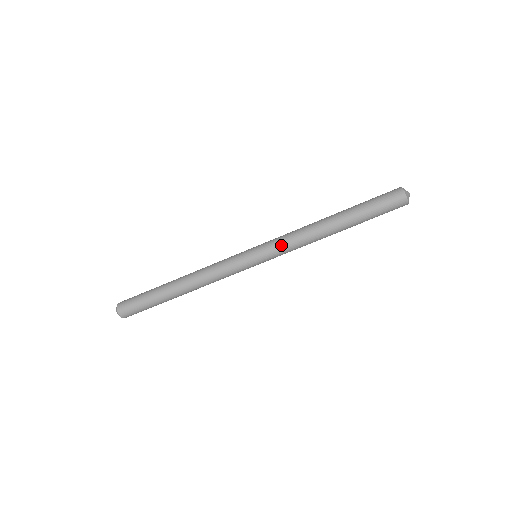
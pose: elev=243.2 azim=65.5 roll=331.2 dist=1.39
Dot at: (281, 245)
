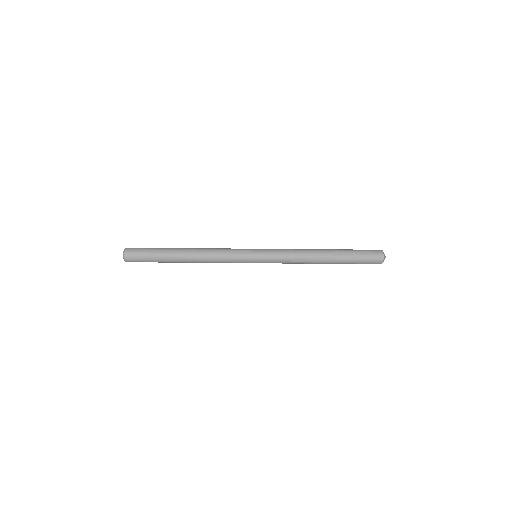
Dot at: (280, 254)
